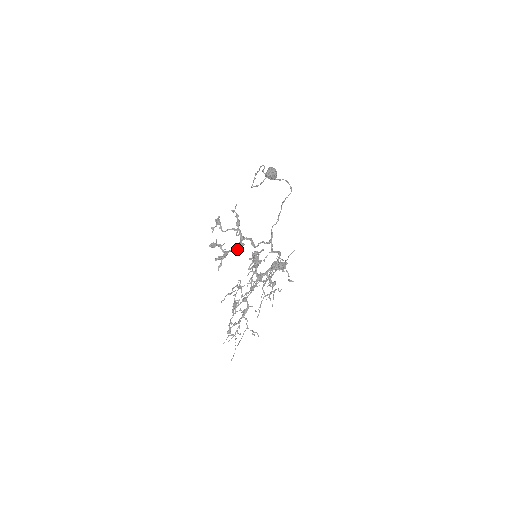
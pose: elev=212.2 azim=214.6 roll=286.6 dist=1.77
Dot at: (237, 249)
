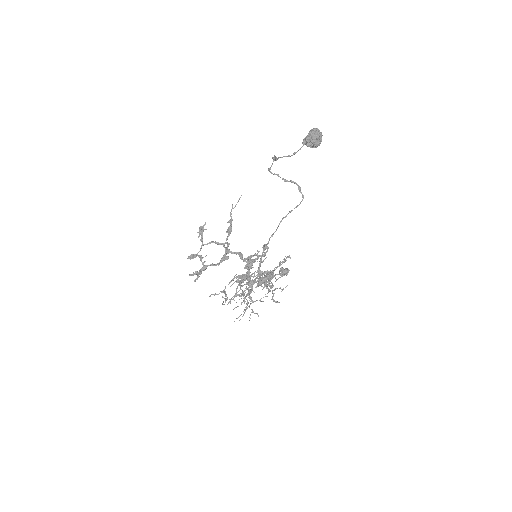
Dot at: (218, 263)
